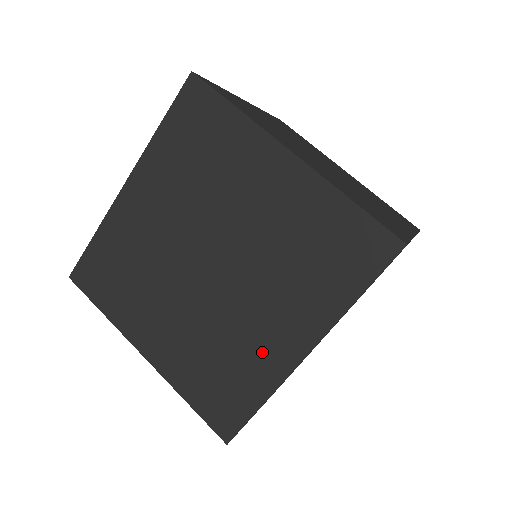
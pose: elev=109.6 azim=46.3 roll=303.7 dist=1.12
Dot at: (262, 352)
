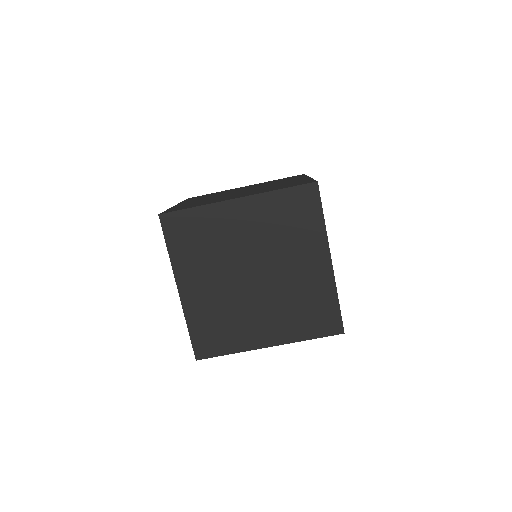
Dot at: occluded
